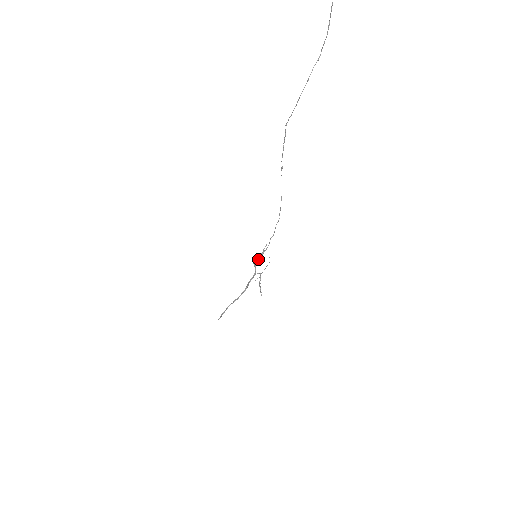
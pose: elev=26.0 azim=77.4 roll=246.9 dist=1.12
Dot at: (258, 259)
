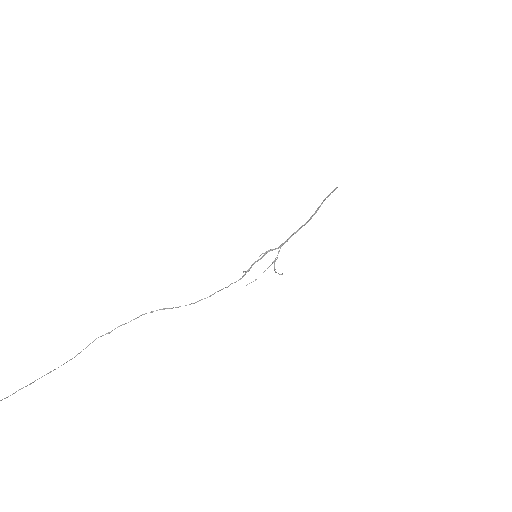
Dot at: (258, 260)
